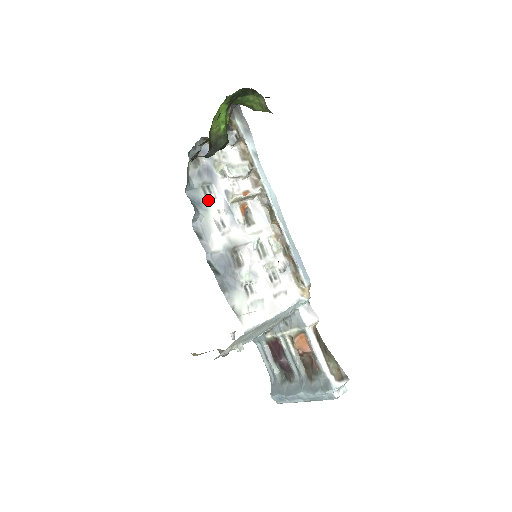
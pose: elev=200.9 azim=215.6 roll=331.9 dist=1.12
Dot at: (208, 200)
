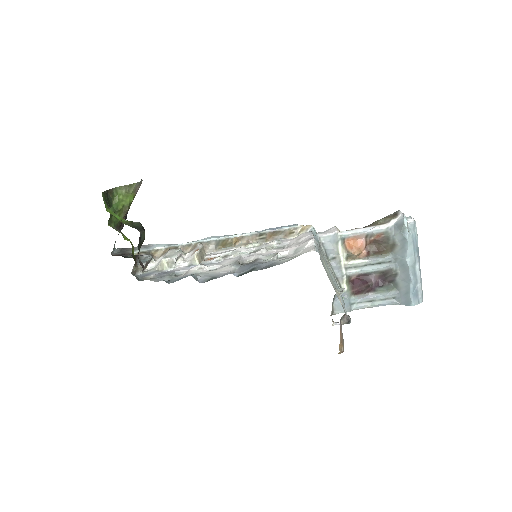
Dot at: (186, 274)
